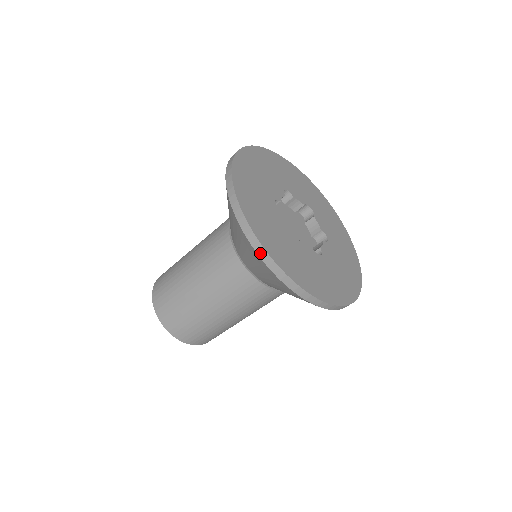
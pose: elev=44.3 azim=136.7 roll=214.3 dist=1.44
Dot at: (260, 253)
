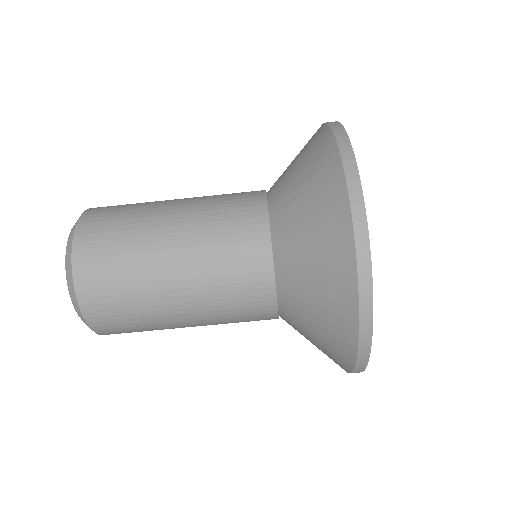
Dot at: (345, 154)
